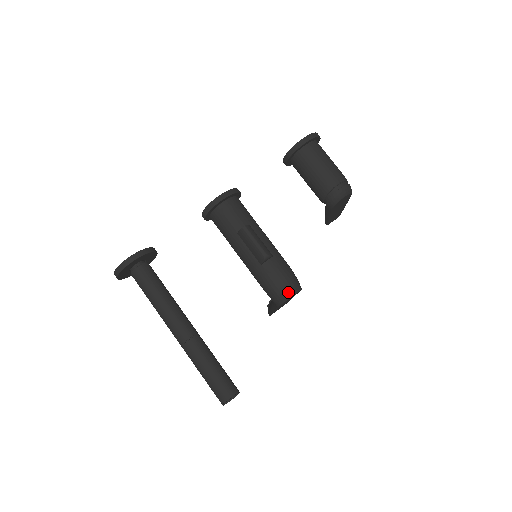
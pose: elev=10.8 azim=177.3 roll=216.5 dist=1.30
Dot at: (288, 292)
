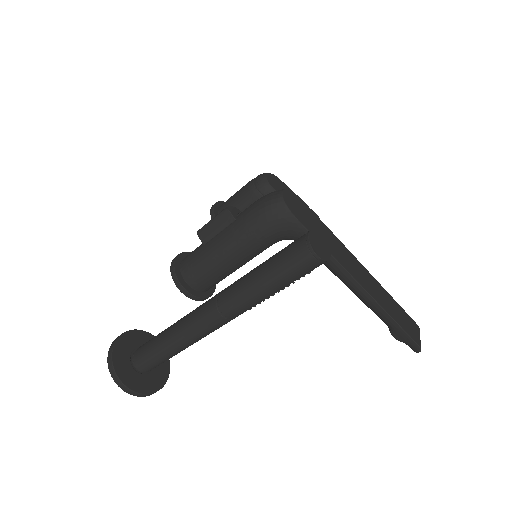
Dot at: (275, 194)
